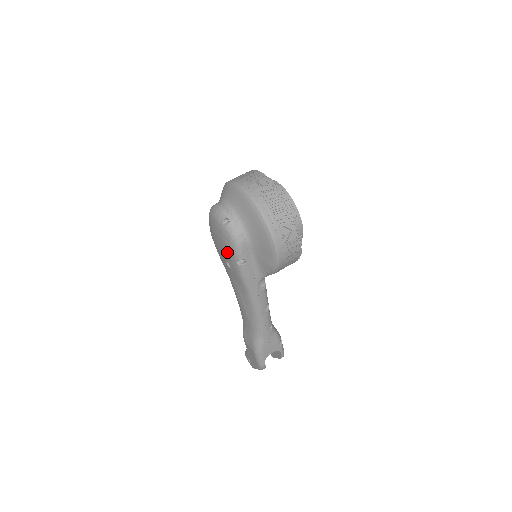
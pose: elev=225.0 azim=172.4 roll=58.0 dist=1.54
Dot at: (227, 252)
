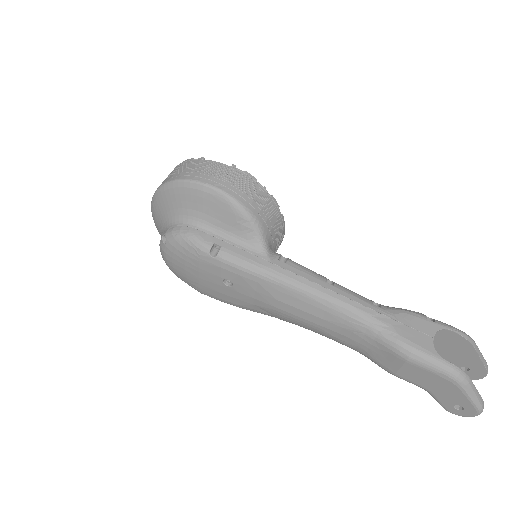
Dot at: (201, 265)
